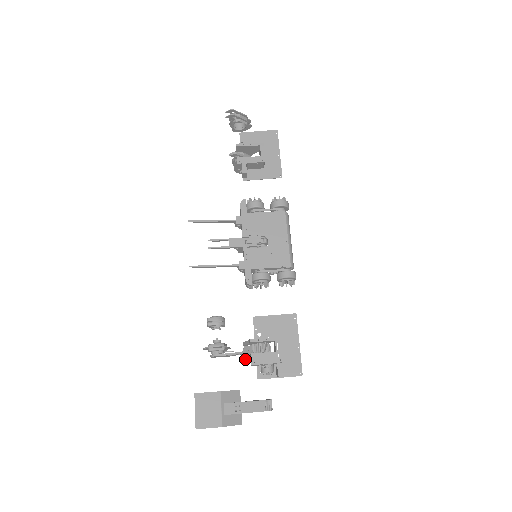
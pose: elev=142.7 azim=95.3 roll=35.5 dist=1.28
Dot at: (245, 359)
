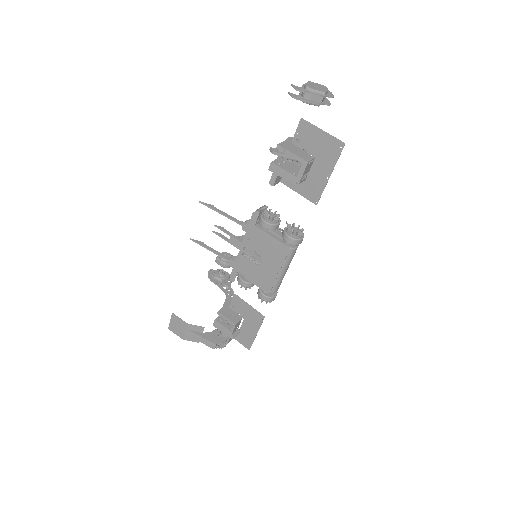
Dot at: occluded
